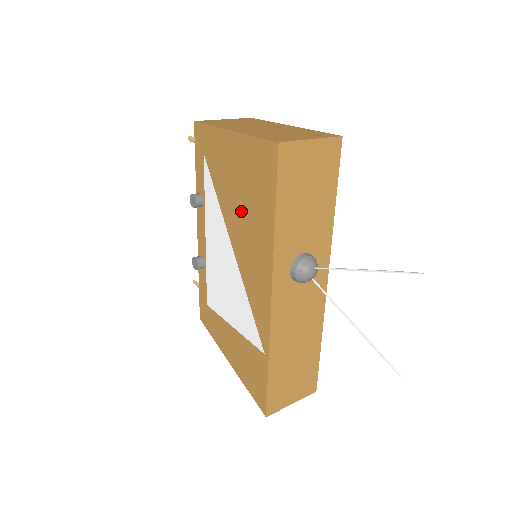
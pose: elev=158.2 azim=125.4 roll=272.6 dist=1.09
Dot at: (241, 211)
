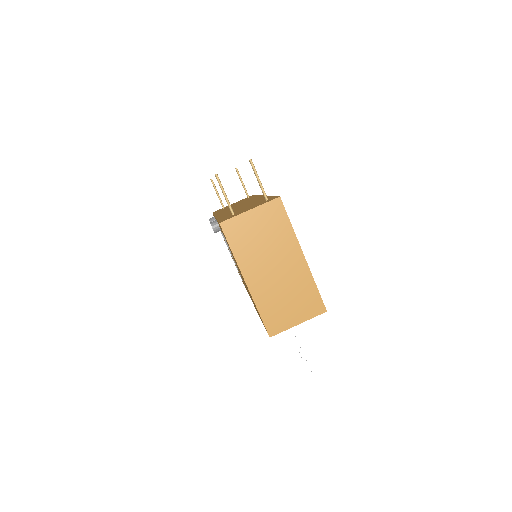
Dot at: occluded
